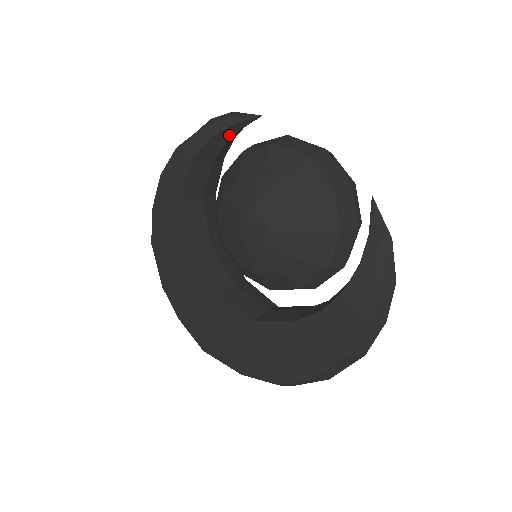
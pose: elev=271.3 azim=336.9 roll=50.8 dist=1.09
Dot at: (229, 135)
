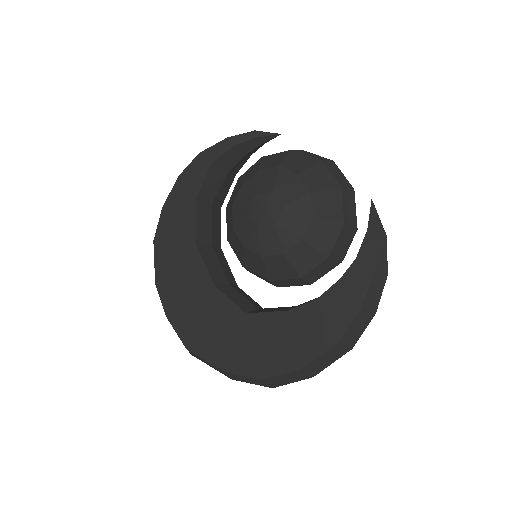
Dot at: (249, 148)
